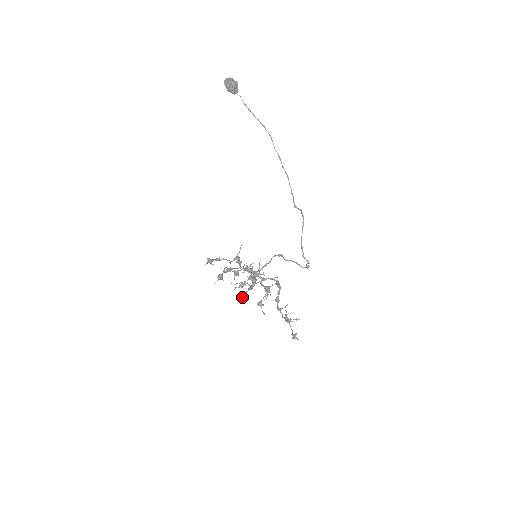
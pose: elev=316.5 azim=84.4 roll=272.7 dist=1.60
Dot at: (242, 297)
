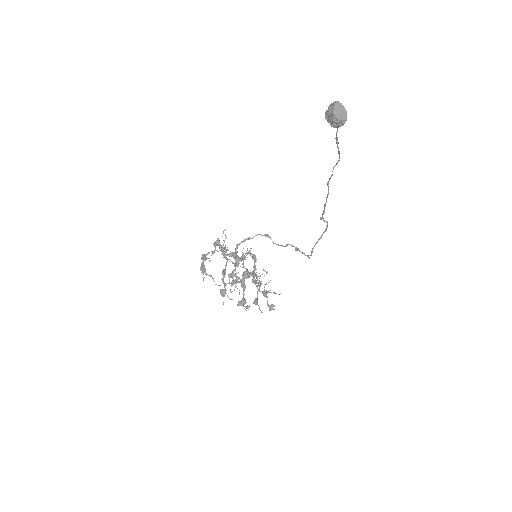
Dot at: (247, 308)
